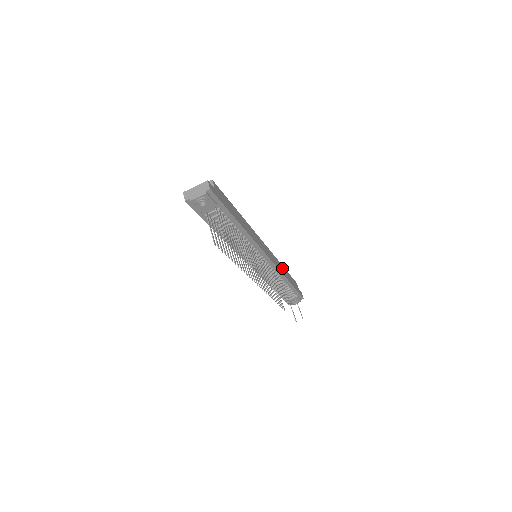
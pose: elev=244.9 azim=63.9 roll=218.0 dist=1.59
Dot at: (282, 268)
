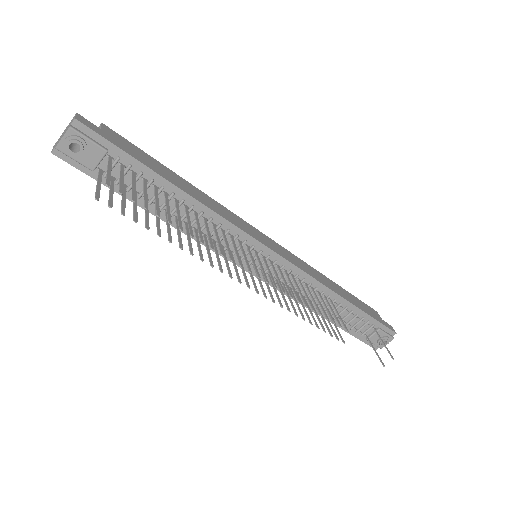
Dot at: (326, 280)
